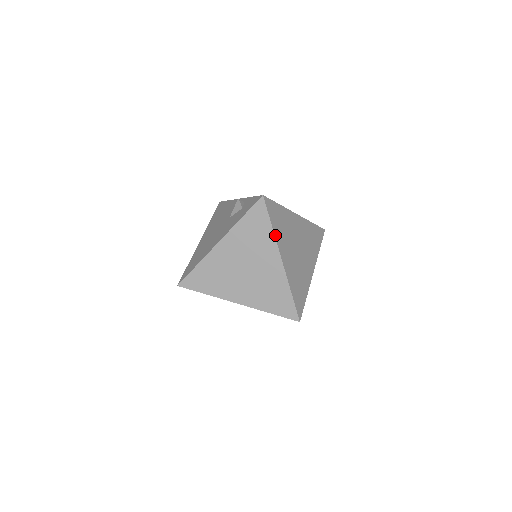
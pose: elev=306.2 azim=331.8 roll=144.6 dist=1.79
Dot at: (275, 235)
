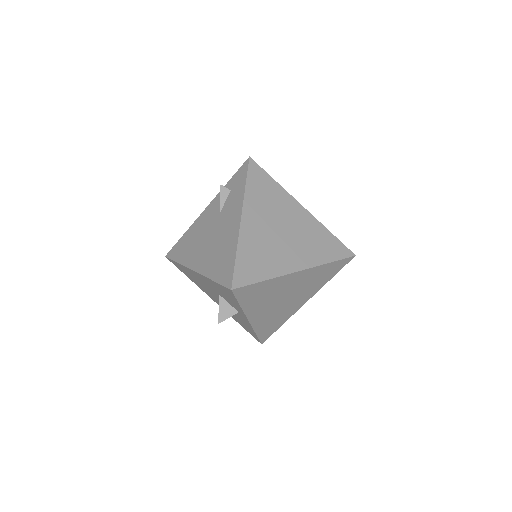
Dot at: (282, 188)
